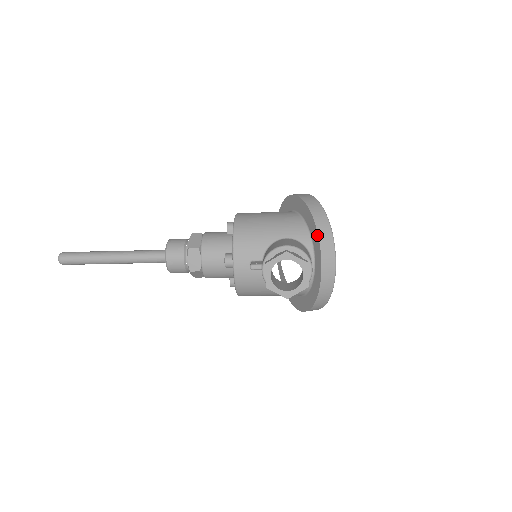
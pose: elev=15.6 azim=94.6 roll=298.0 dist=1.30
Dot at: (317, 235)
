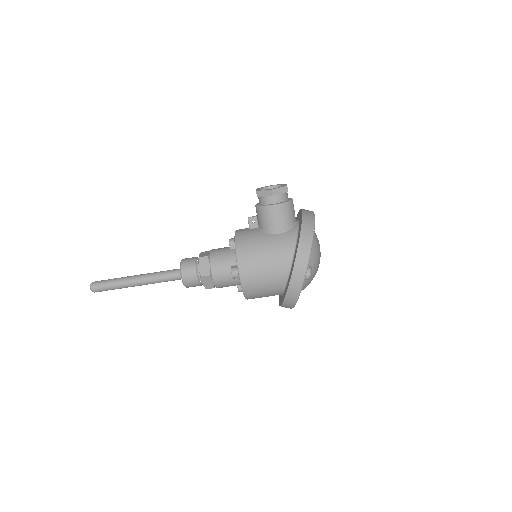
Dot at: occluded
